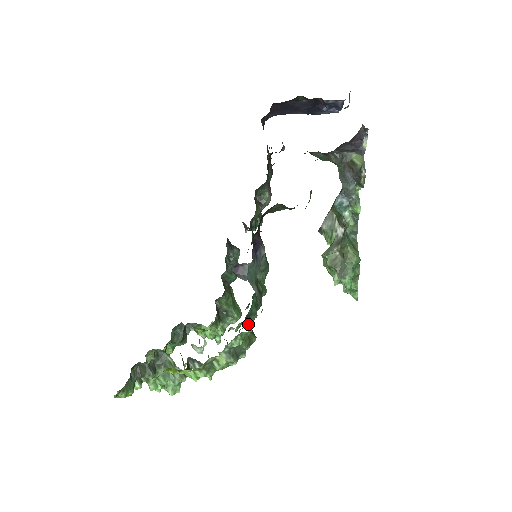
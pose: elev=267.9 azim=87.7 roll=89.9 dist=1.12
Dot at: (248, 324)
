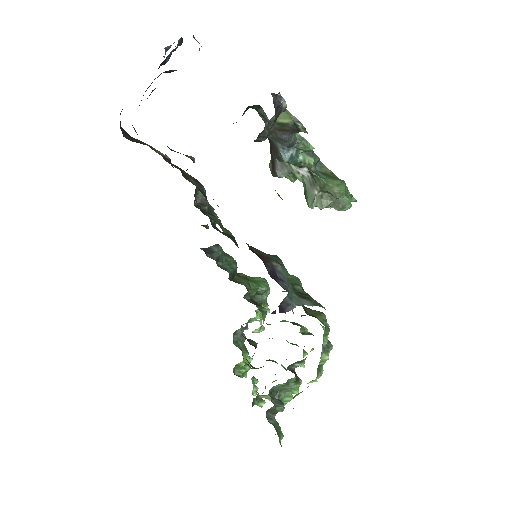
Dot at: (309, 312)
